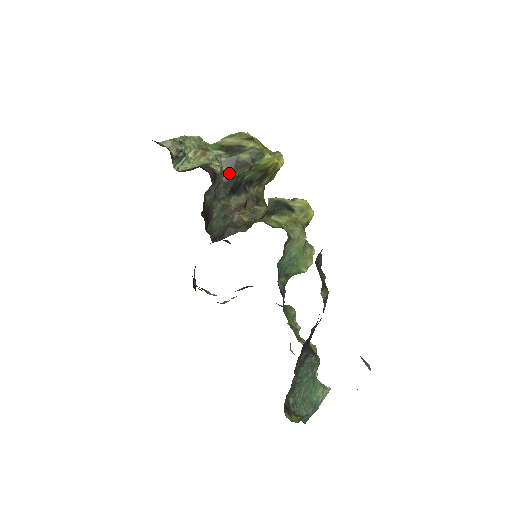
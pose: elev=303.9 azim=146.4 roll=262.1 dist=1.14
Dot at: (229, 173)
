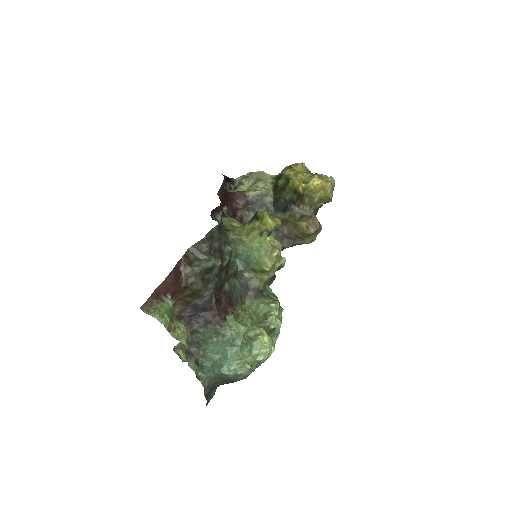
Dot at: (275, 196)
